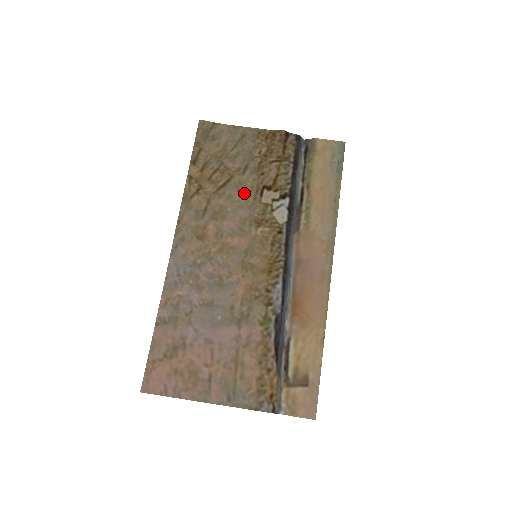
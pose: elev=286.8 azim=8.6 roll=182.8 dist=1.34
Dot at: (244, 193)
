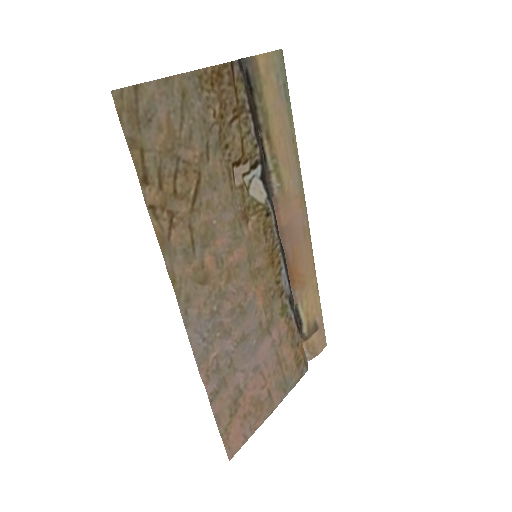
Dot at: (220, 188)
